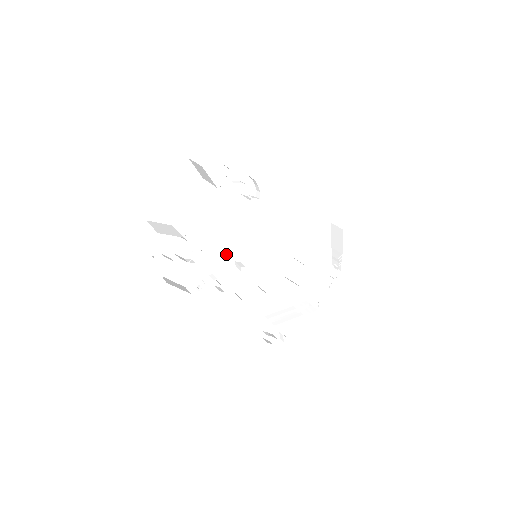
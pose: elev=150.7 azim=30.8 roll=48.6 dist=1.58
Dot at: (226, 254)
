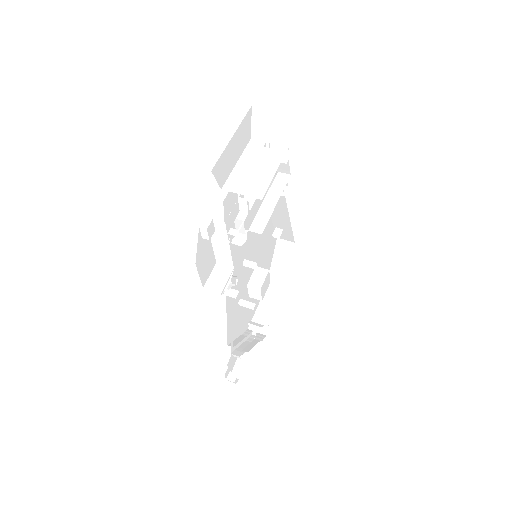
Dot at: (233, 249)
